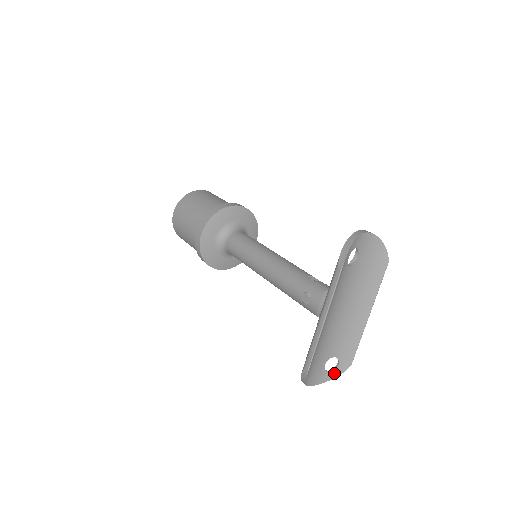
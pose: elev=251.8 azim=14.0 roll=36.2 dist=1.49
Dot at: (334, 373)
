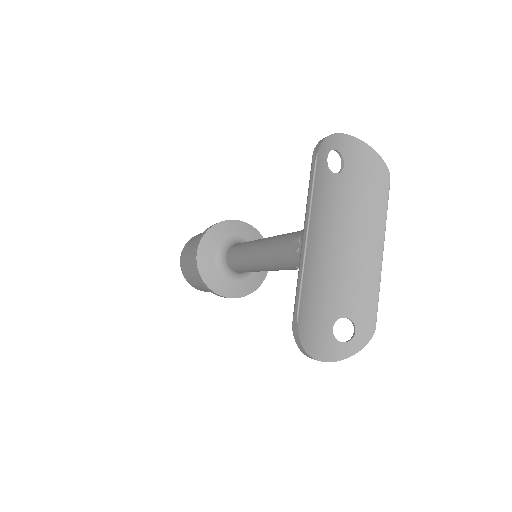
Dot at: (351, 346)
